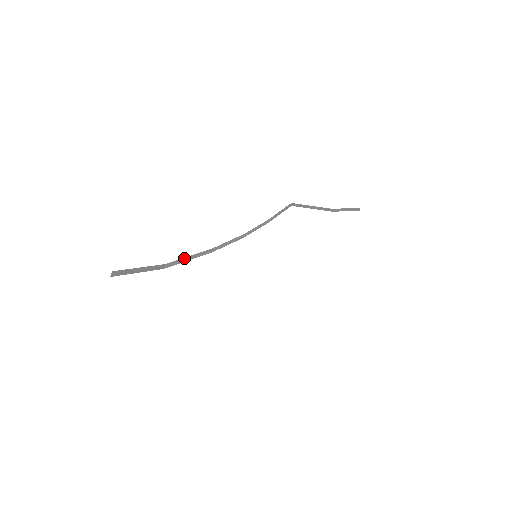
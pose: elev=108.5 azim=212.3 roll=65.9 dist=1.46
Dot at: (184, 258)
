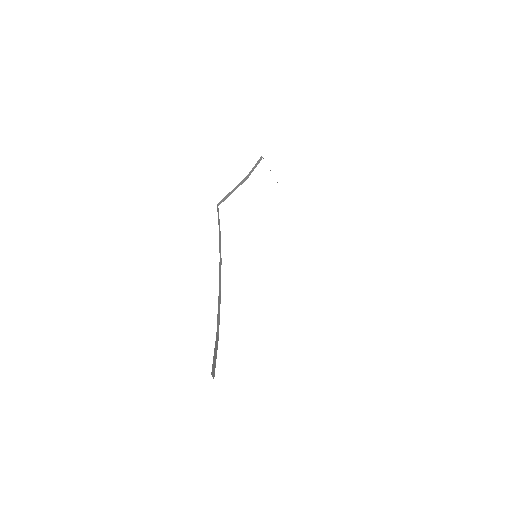
Dot at: (217, 316)
